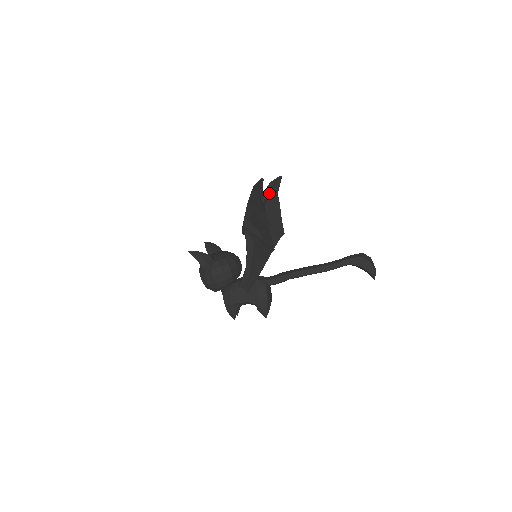
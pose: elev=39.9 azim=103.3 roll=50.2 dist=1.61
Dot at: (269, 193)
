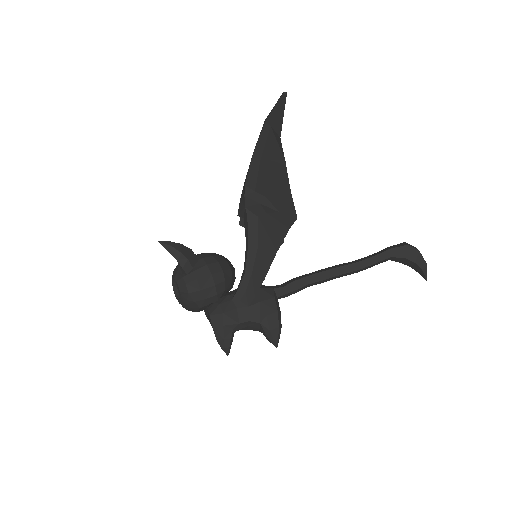
Dot at: occluded
